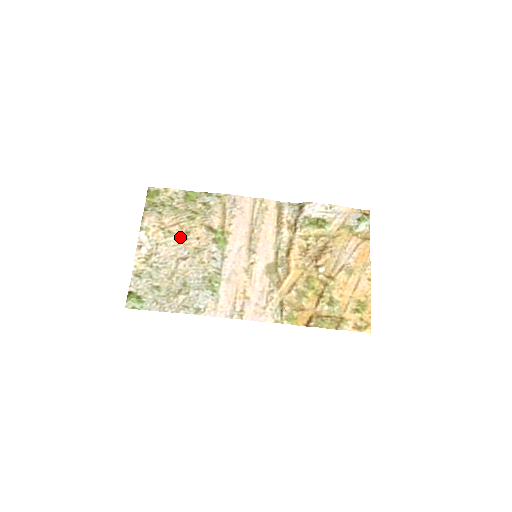
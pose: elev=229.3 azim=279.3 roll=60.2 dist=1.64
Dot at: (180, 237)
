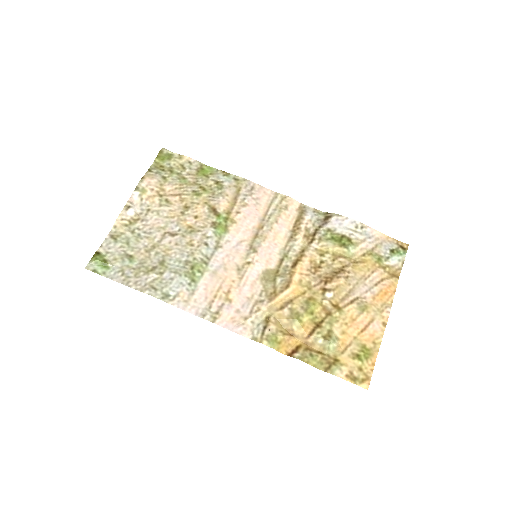
Dot at: (177, 210)
